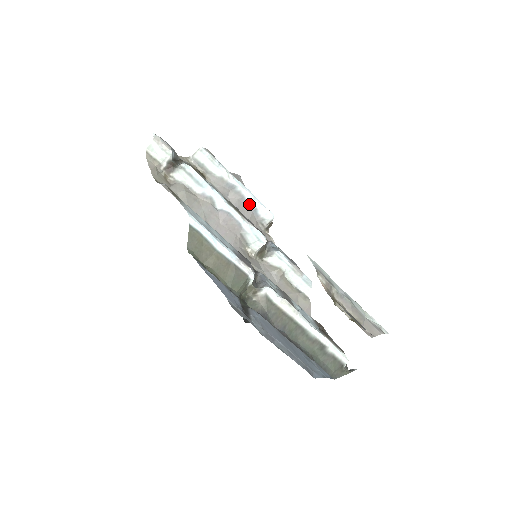
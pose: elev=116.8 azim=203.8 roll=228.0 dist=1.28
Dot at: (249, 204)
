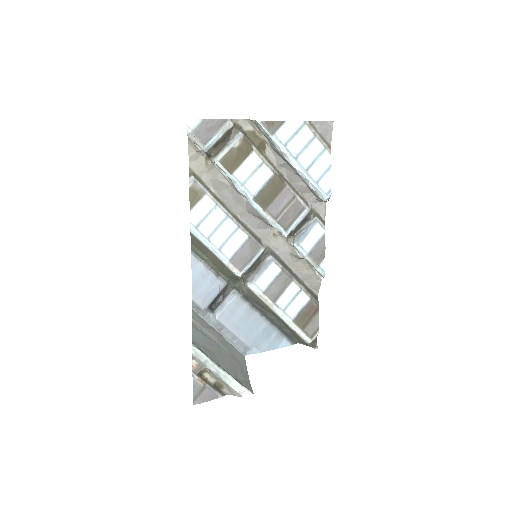
Dot at: (304, 180)
